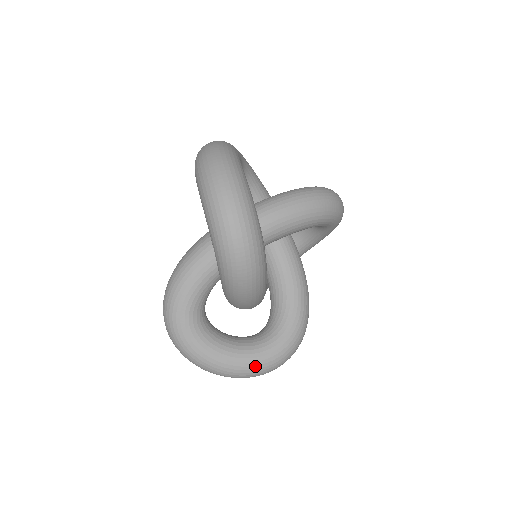
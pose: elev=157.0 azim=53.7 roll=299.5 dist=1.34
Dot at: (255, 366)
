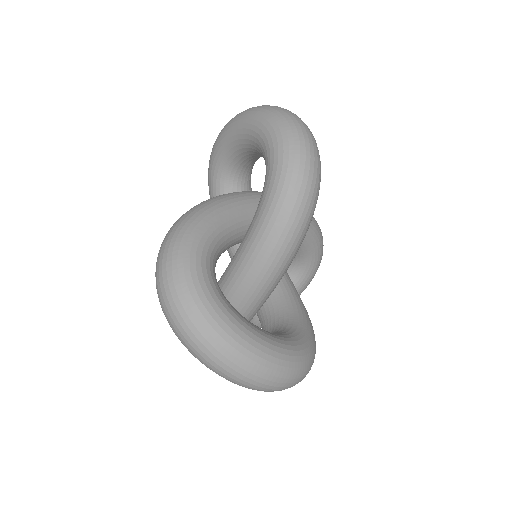
Dot at: (280, 354)
